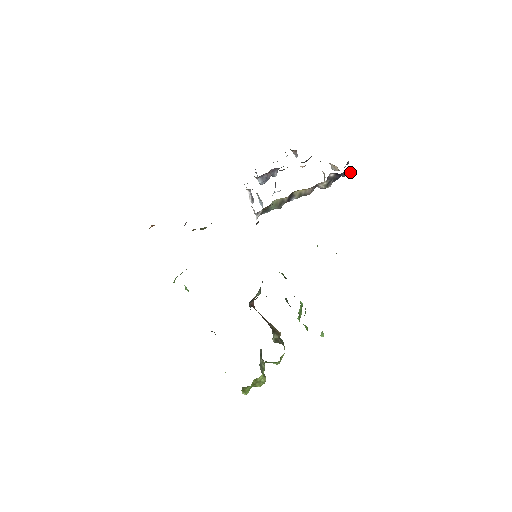
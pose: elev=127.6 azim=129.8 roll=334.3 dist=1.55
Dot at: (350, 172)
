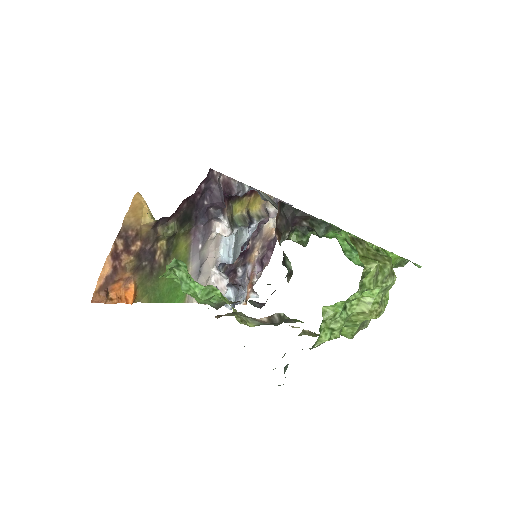
Dot at: occluded
